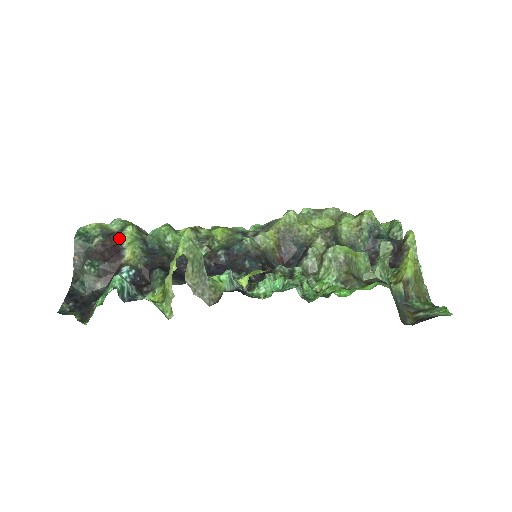
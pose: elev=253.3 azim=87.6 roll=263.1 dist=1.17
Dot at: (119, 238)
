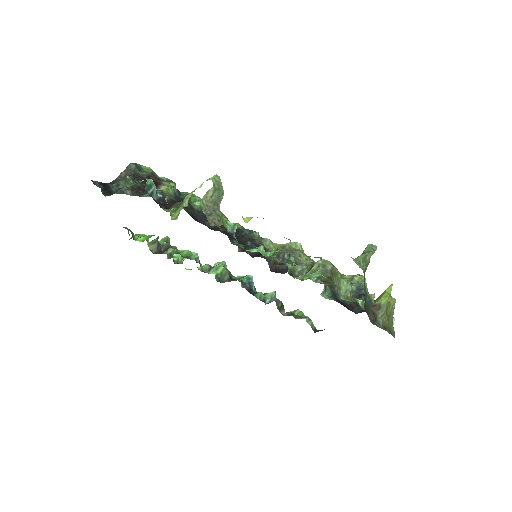
Dot at: (162, 181)
